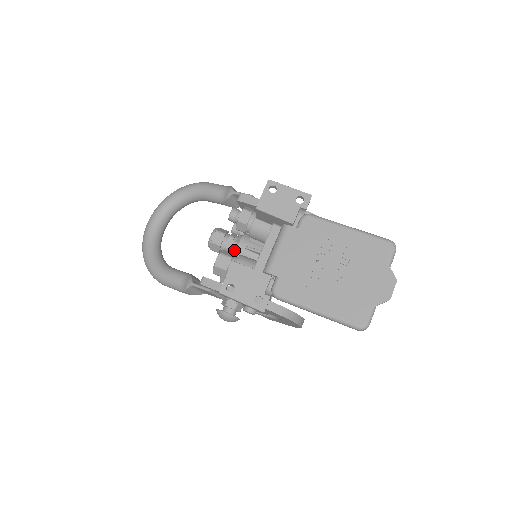
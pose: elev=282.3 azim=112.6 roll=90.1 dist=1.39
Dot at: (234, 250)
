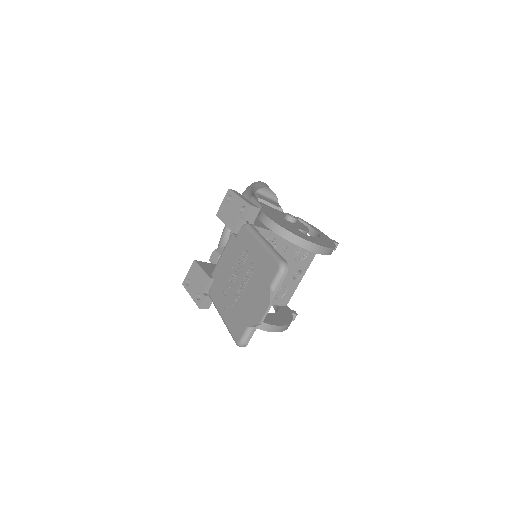
Dot at: occluded
